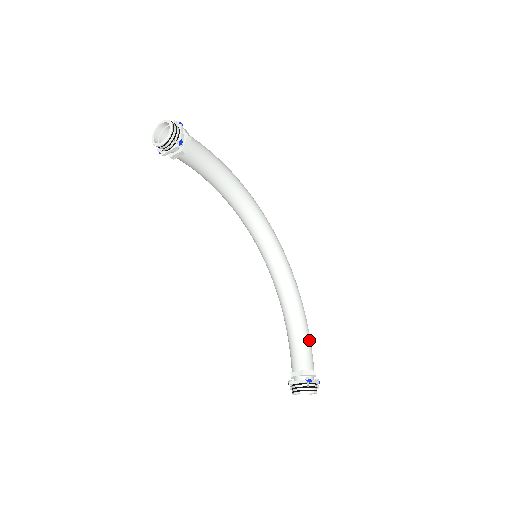
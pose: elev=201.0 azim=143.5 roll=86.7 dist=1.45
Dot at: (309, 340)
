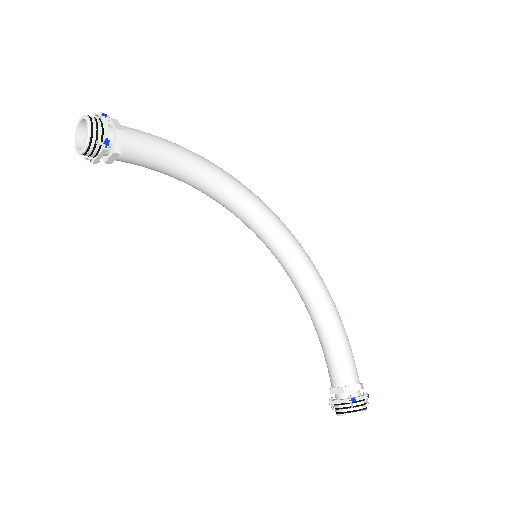
Dot at: (347, 345)
